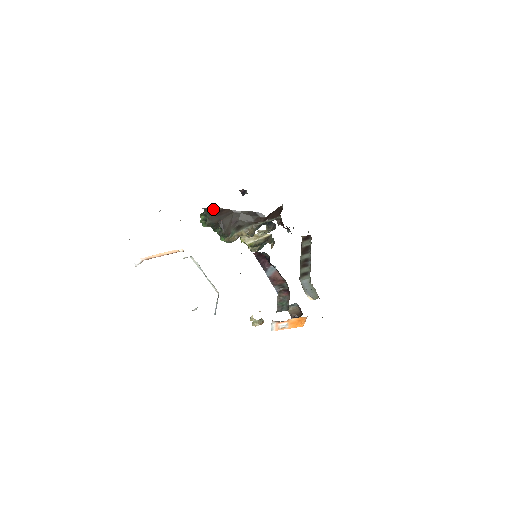
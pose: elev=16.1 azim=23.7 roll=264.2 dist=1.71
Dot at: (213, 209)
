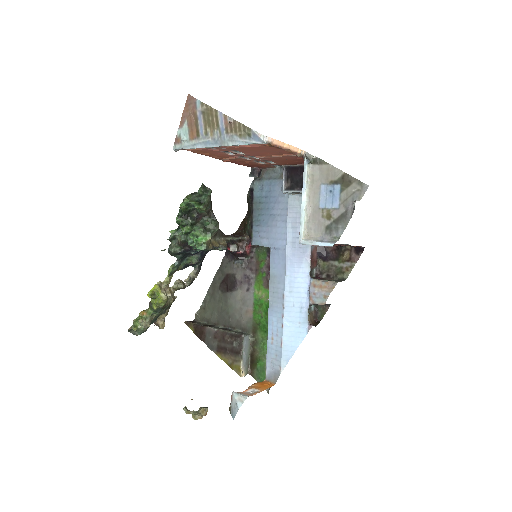
Dot at: occluded
